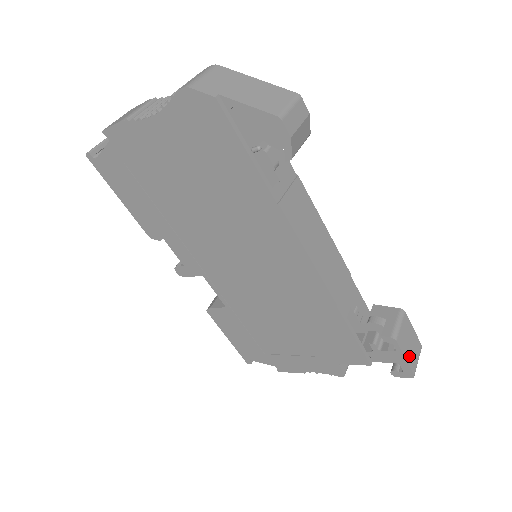
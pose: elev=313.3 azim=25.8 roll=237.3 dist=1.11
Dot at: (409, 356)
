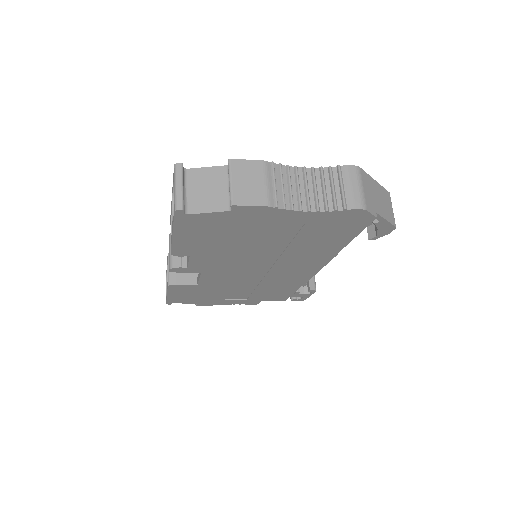
Dot at: occluded
